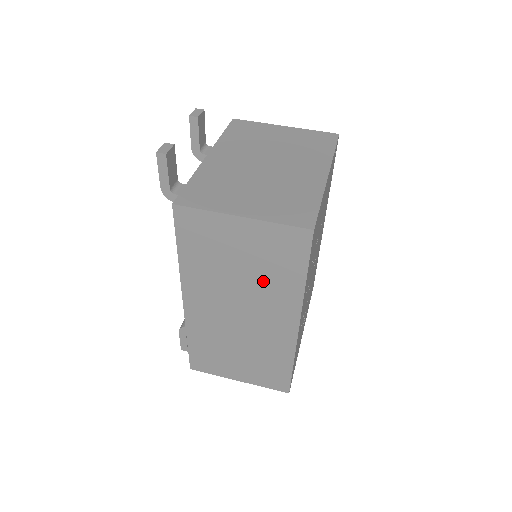
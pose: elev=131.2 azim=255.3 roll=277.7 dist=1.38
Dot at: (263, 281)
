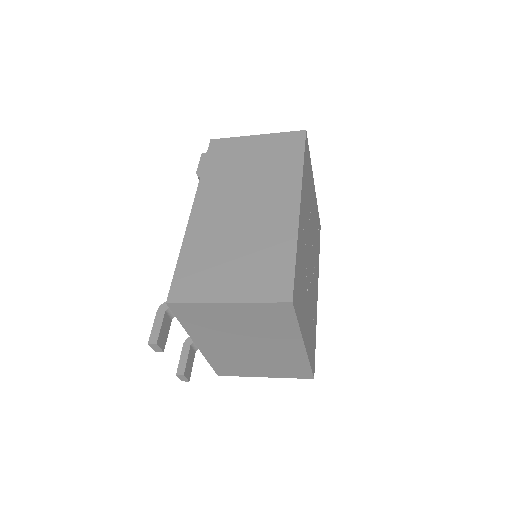
Dot at: (269, 172)
